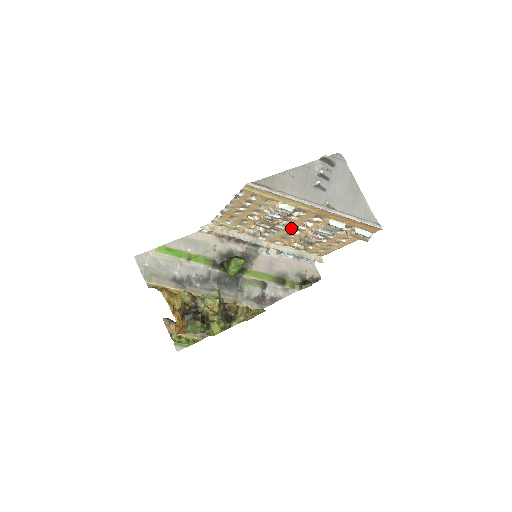
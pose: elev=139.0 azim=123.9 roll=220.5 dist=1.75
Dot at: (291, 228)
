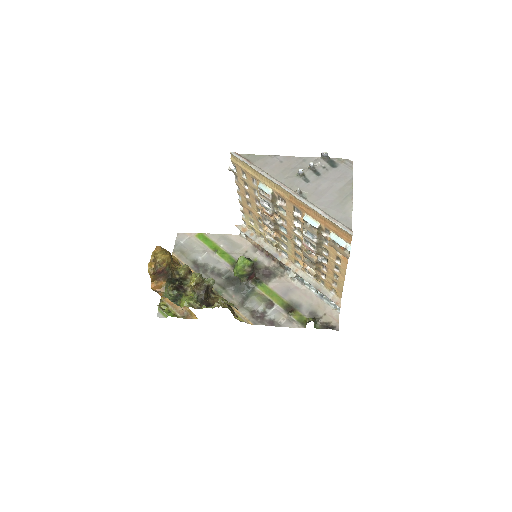
Dot at: (291, 234)
